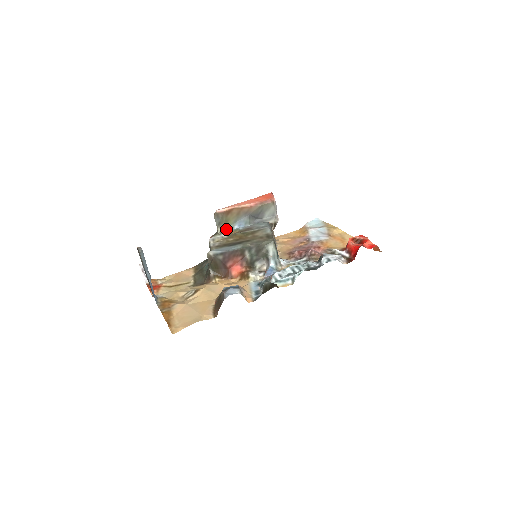
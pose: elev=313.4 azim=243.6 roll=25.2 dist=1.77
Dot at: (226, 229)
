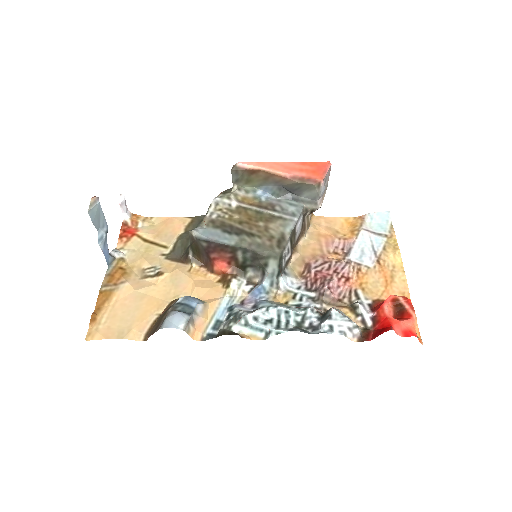
Dot at: (246, 189)
